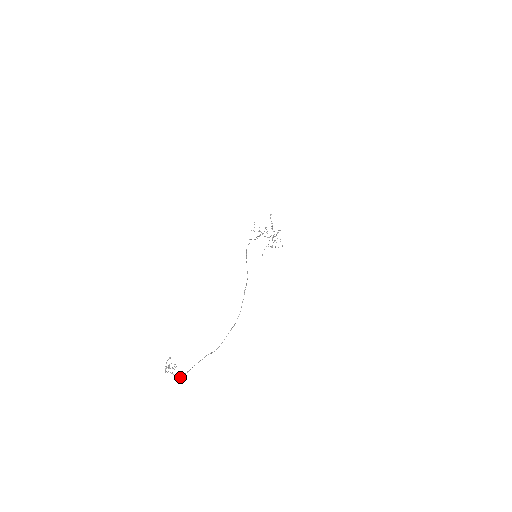
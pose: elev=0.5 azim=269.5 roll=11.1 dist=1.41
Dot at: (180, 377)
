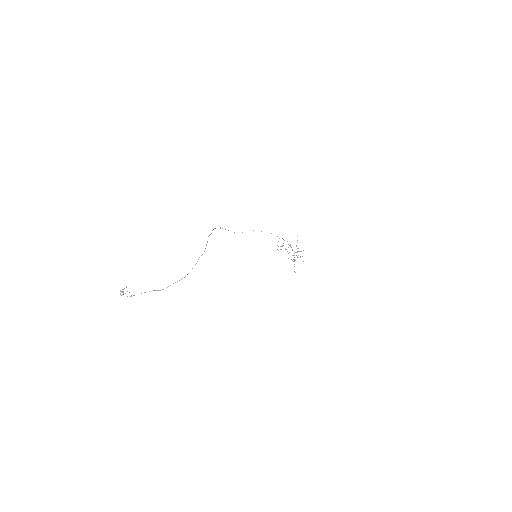
Dot at: occluded
